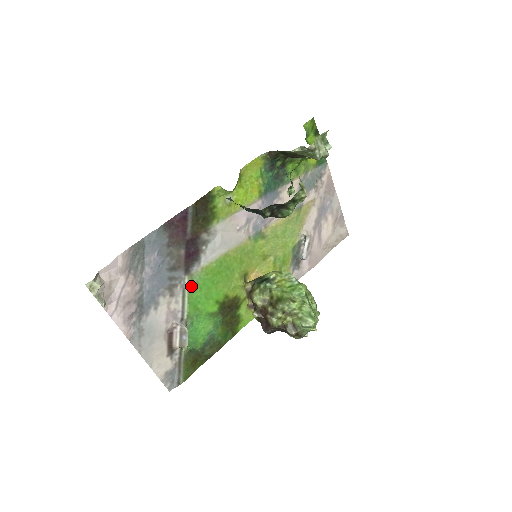
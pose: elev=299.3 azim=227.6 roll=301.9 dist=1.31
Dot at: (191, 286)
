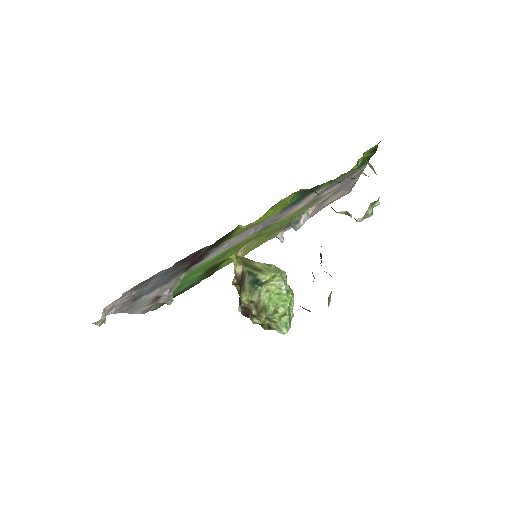
Dot at: (186, 276)
